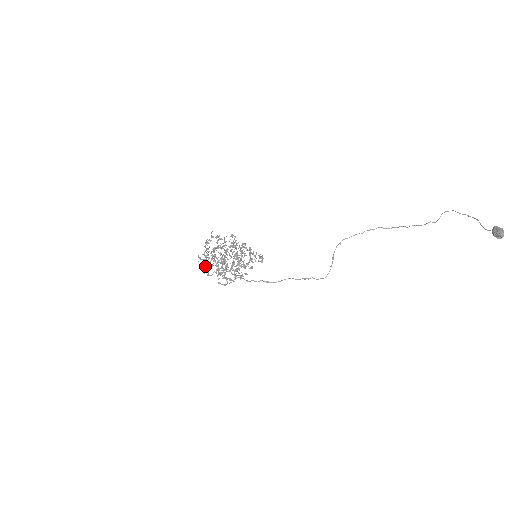
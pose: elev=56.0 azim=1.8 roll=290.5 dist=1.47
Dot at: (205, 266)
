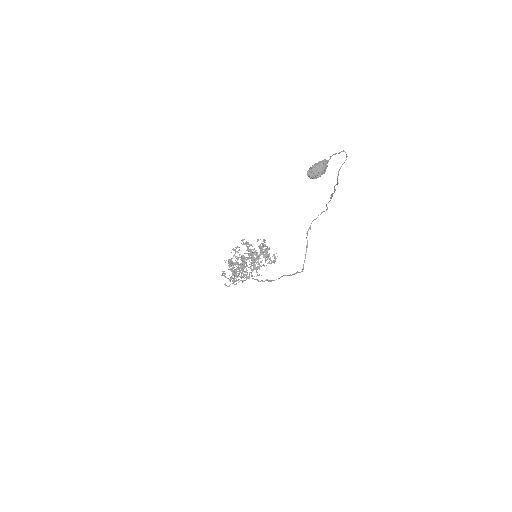
Dot at: occluded
